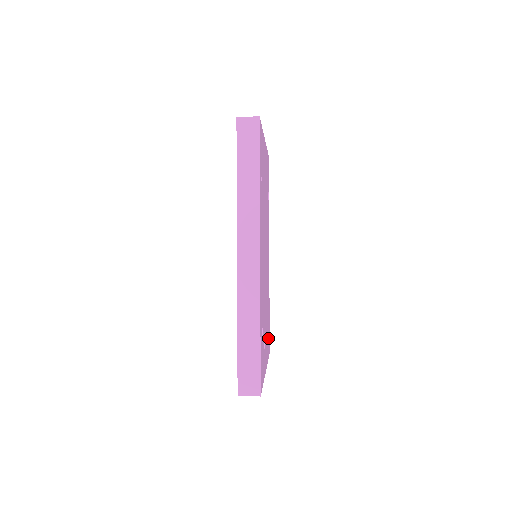
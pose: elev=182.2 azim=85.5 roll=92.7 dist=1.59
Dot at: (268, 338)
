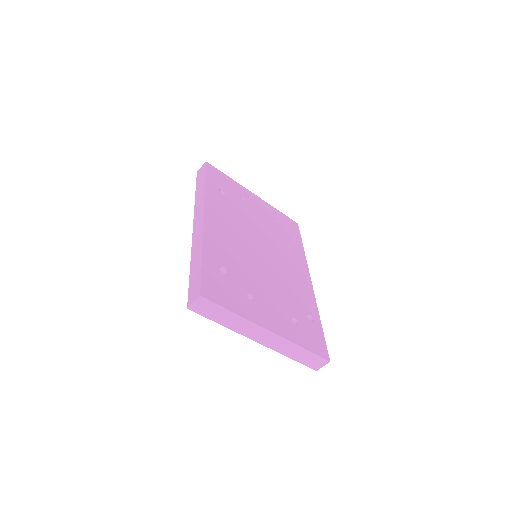
Dot at: (307, 333)
